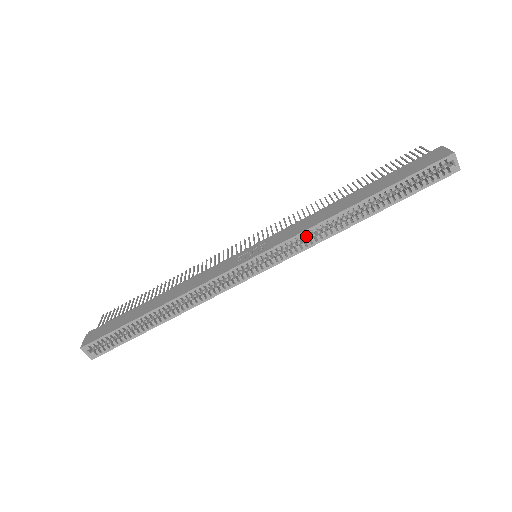
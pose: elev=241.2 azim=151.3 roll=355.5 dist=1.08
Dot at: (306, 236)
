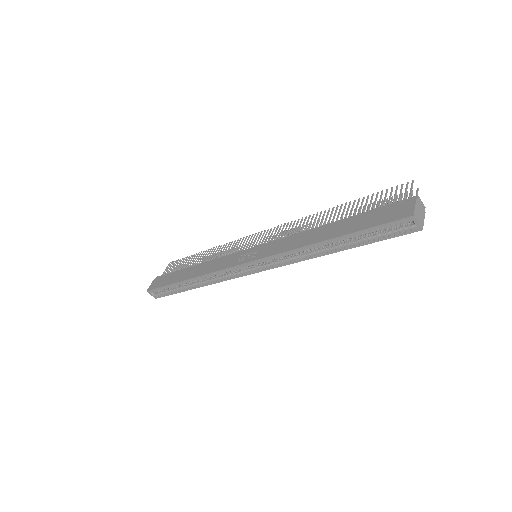
Dot at: (284, 256)
